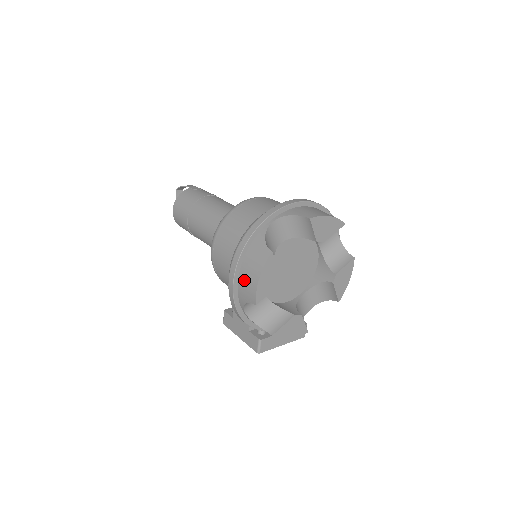
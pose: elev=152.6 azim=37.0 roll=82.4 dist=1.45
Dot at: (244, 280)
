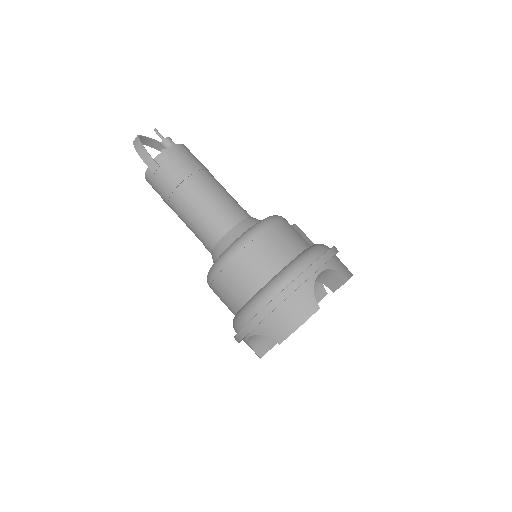
Dot at: occluded
